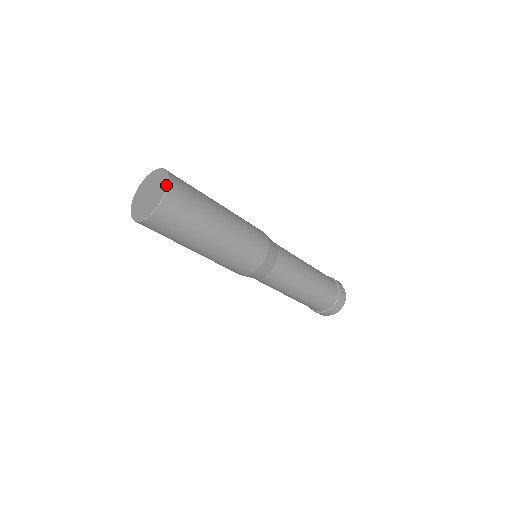
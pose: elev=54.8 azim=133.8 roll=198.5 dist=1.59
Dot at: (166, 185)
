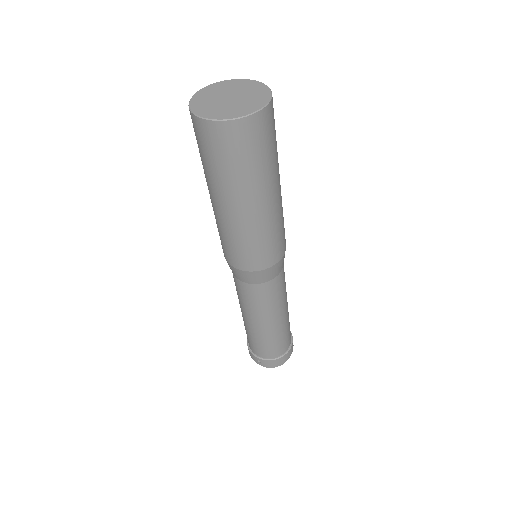
Dot at: (270, 96)
